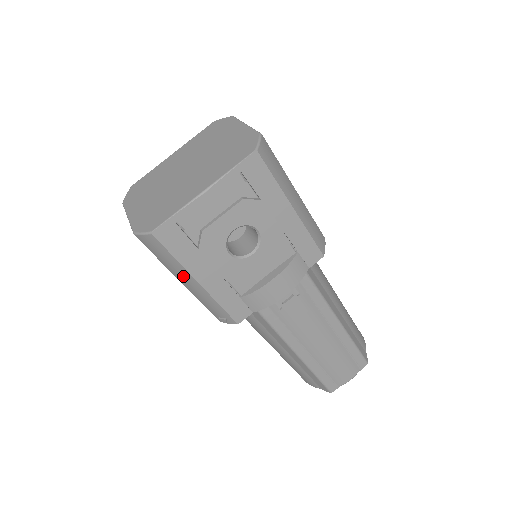
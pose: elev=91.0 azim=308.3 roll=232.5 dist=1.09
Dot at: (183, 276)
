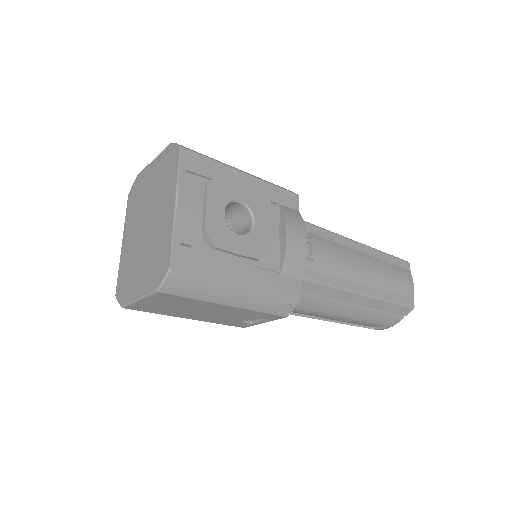
Dot at: (226, 293)
